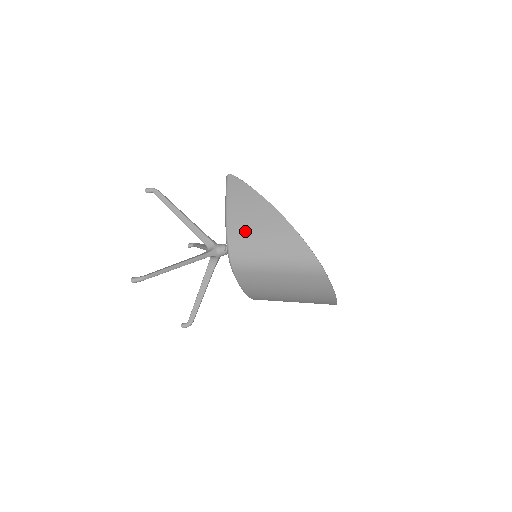
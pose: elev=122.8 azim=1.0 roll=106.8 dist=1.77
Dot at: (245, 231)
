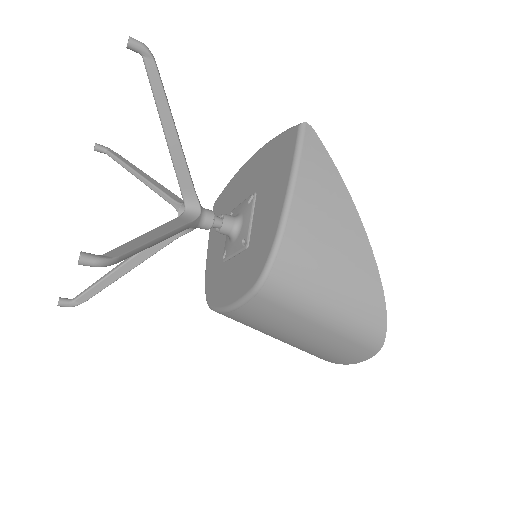
Dot at: (312, 246)
